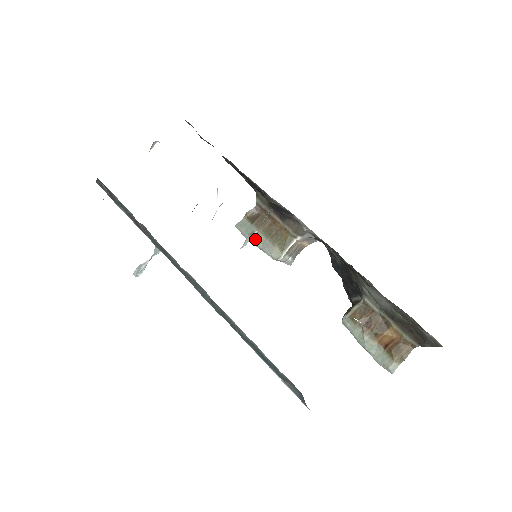
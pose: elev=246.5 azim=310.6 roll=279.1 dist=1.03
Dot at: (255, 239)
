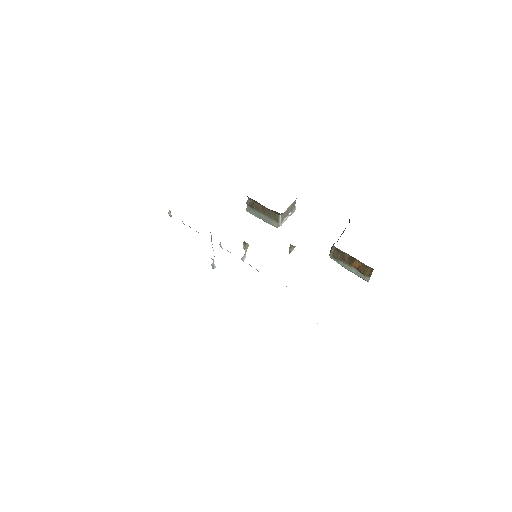
Dot at: (260, 217)
